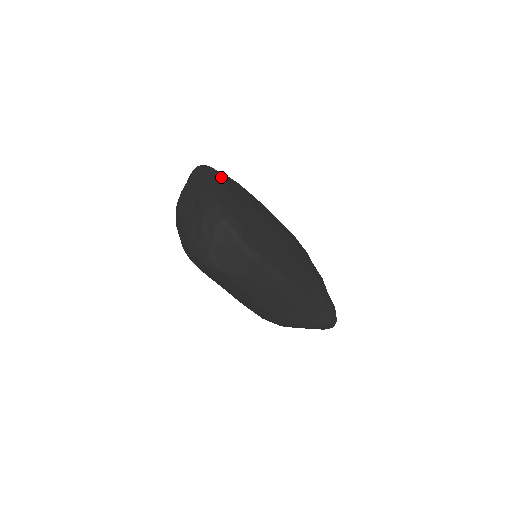
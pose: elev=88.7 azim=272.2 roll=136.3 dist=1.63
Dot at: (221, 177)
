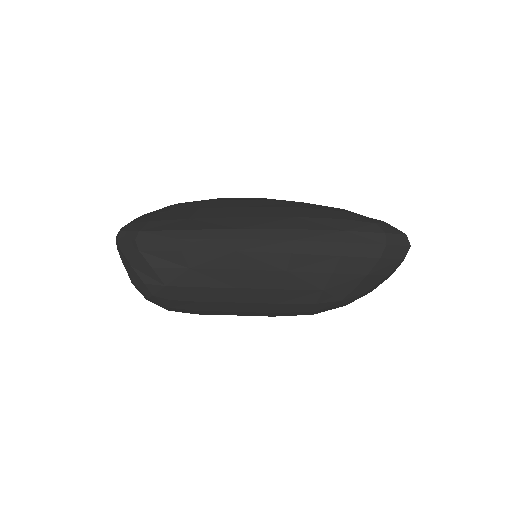
Dot at: occluded
